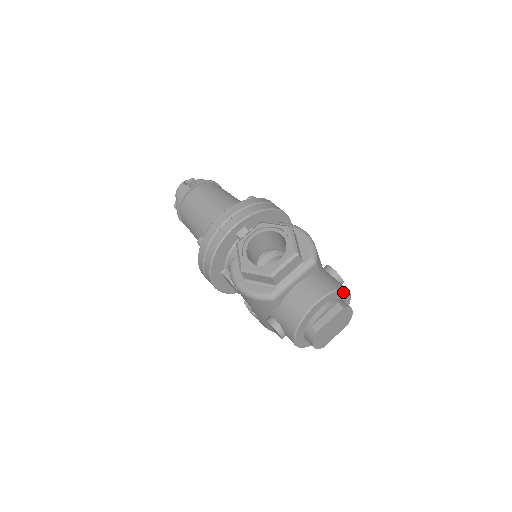
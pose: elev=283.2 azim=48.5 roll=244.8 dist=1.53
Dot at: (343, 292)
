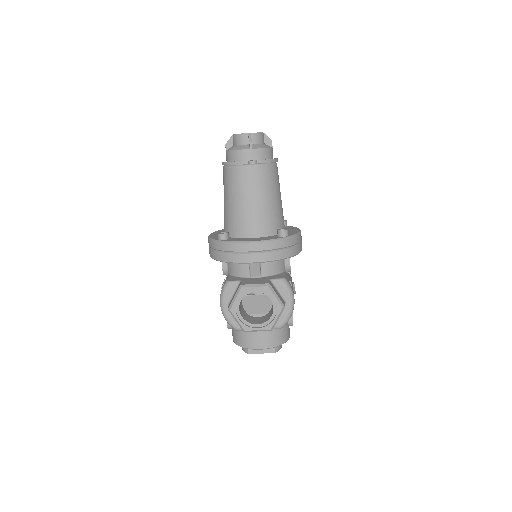
Dot at: occluded
